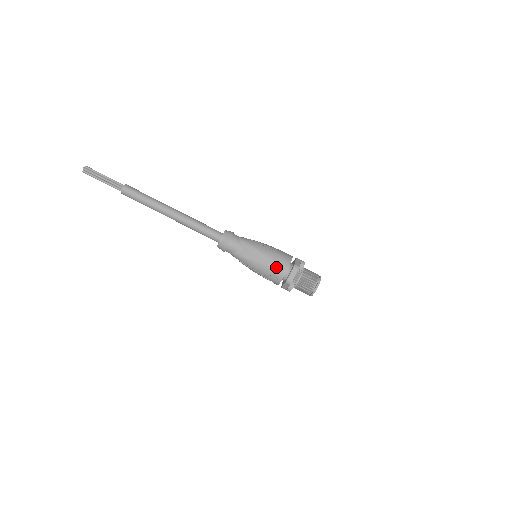
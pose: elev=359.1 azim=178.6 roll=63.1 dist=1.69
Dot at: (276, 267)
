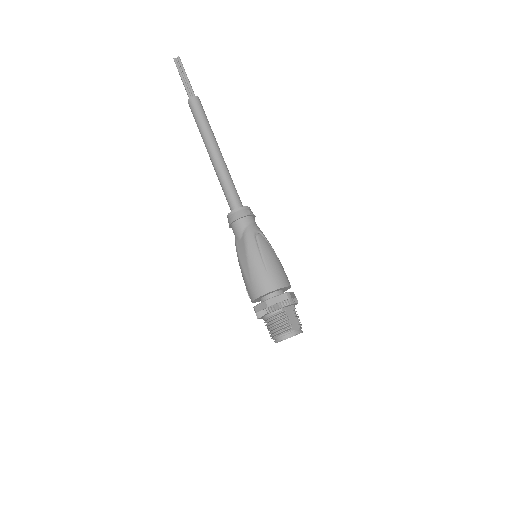
Dot at: (250, 285)
